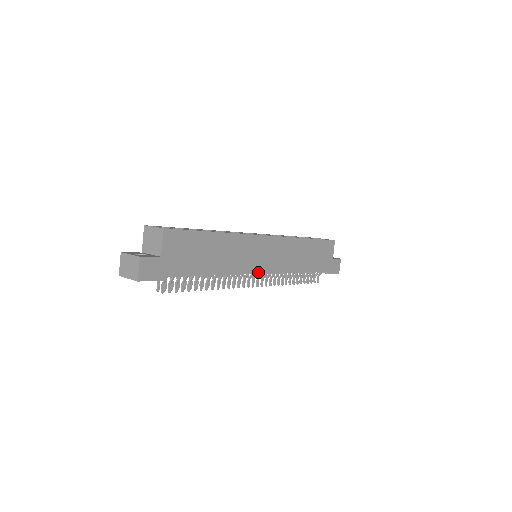
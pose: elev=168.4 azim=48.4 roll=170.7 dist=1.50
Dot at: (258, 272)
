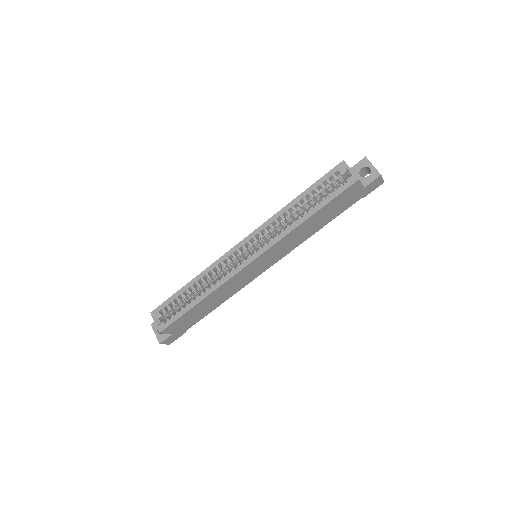
Dot at: (261, 273)
